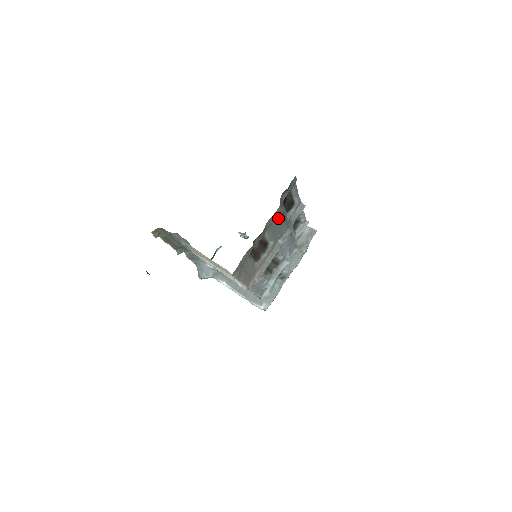
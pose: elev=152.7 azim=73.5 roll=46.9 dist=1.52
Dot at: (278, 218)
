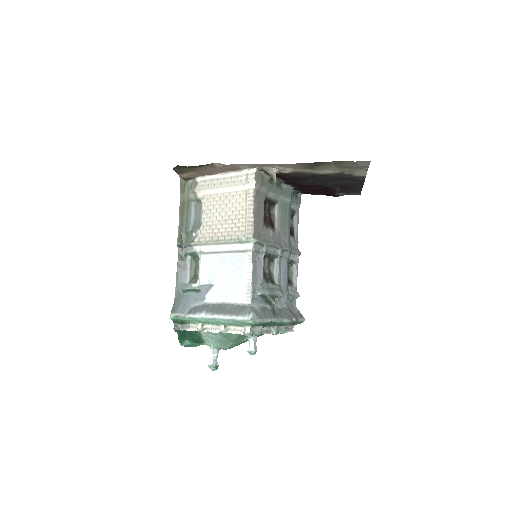
Dot at: (287, 206)
